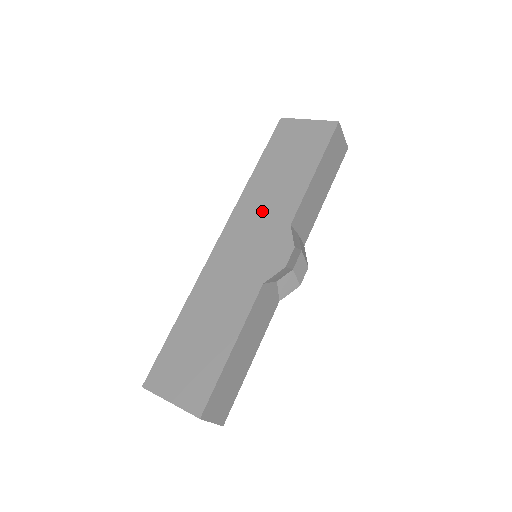
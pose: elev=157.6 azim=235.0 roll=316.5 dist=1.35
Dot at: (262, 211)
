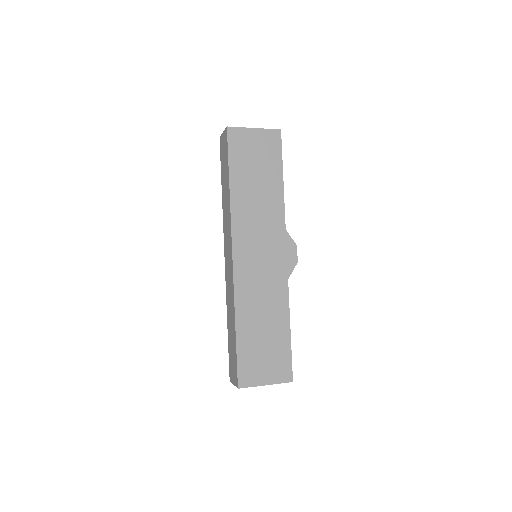
Dot at: (258, 223)
